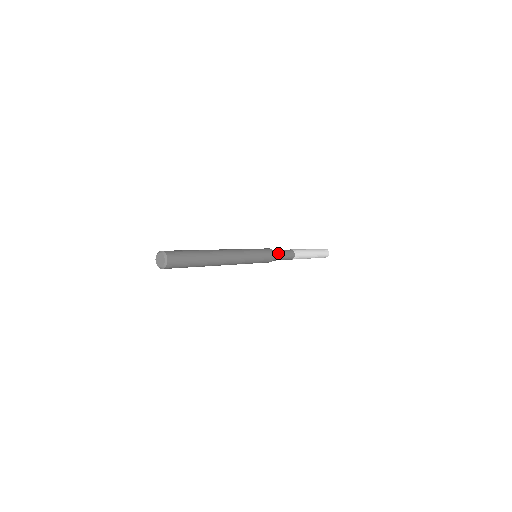
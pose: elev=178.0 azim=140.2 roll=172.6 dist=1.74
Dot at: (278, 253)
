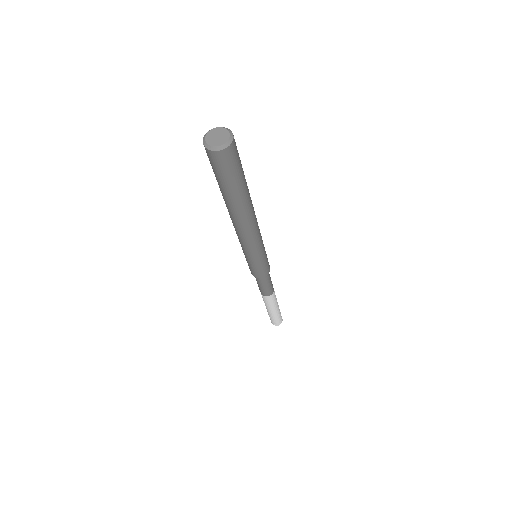
Dot at: (269, 276)
